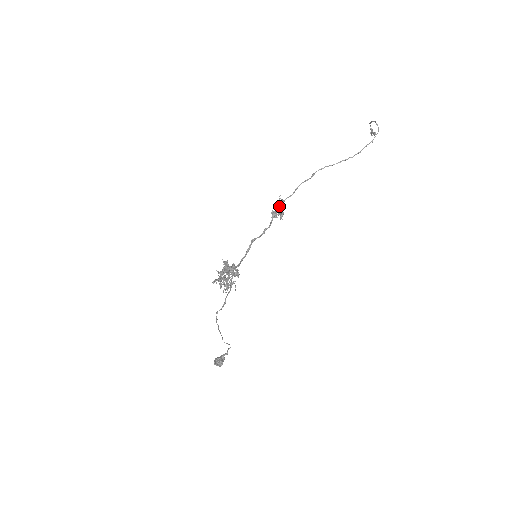
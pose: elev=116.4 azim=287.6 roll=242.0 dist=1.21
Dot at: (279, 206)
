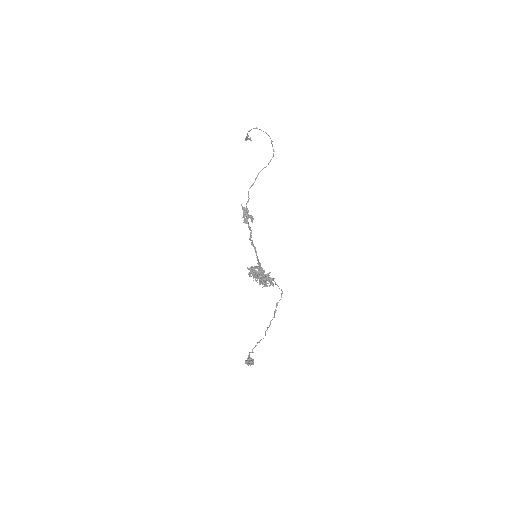
Dot at: (248, 212)
